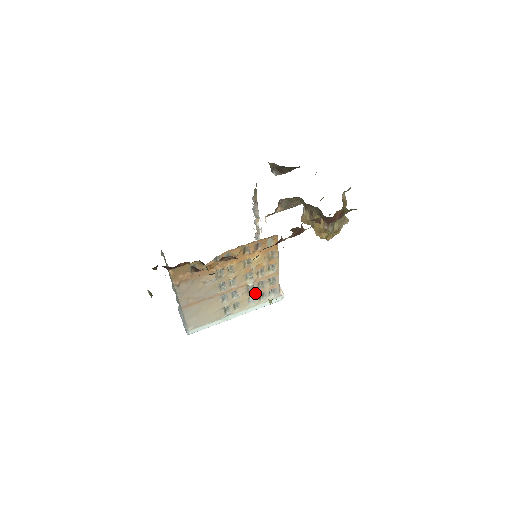
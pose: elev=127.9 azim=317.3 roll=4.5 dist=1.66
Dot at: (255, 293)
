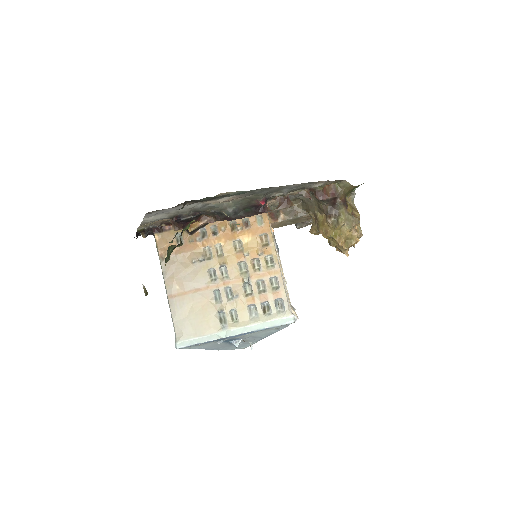
Dot at: (255, 299)
